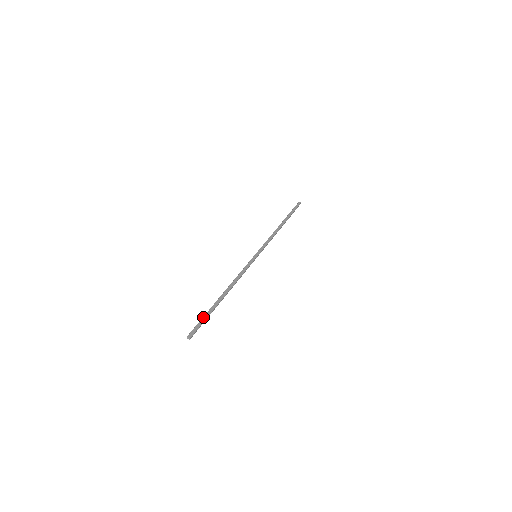
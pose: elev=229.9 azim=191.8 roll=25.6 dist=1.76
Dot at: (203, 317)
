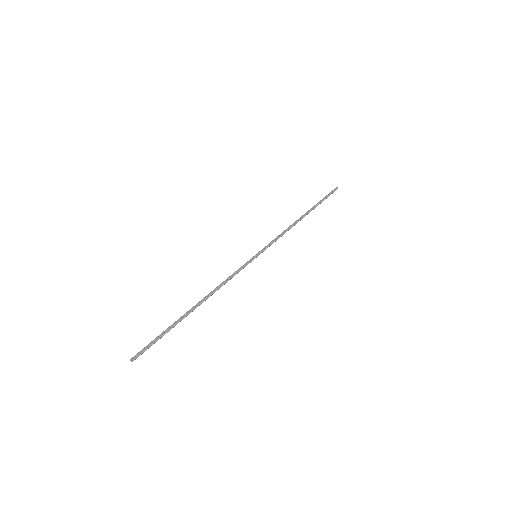
Dot at: (159, 335)
